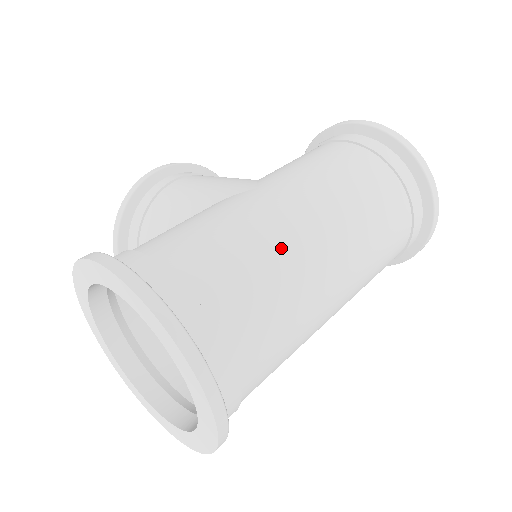
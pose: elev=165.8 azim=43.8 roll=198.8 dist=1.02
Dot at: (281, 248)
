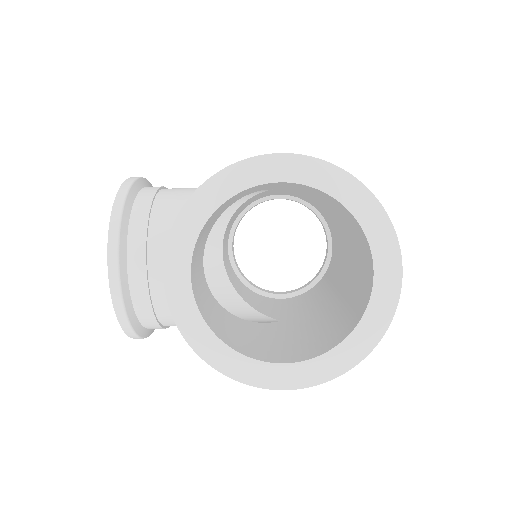
Dot at: occluded
